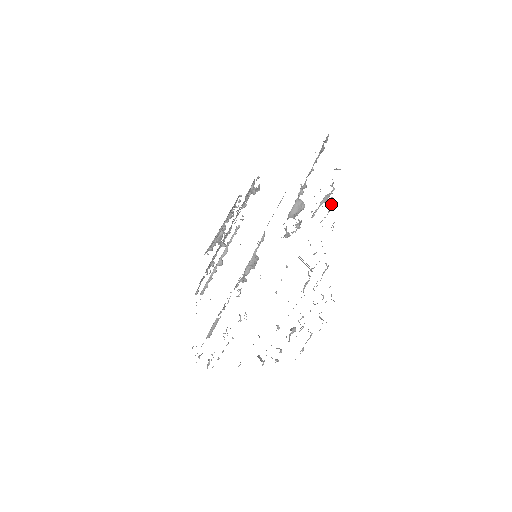
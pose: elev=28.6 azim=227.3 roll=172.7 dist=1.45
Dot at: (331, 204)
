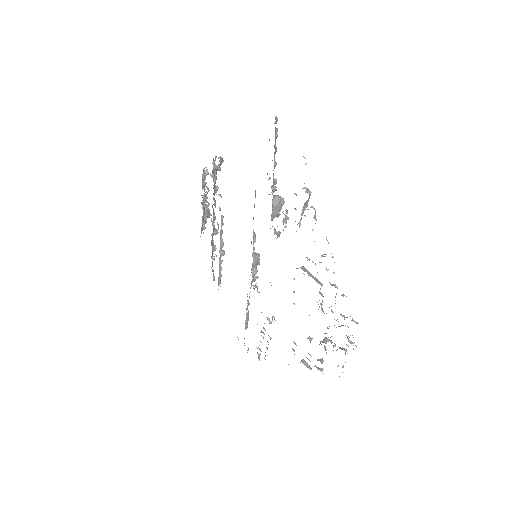
Dot at: (314, 215)
